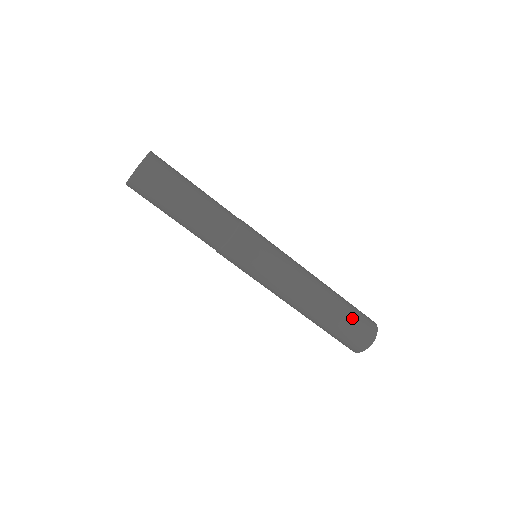
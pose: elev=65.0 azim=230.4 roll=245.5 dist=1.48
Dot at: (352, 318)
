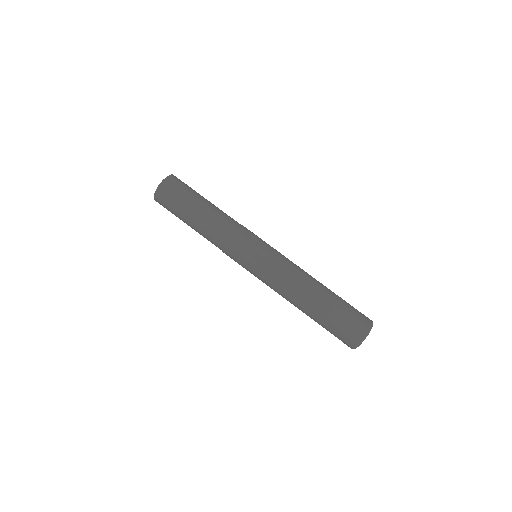
Dot at: occluded
